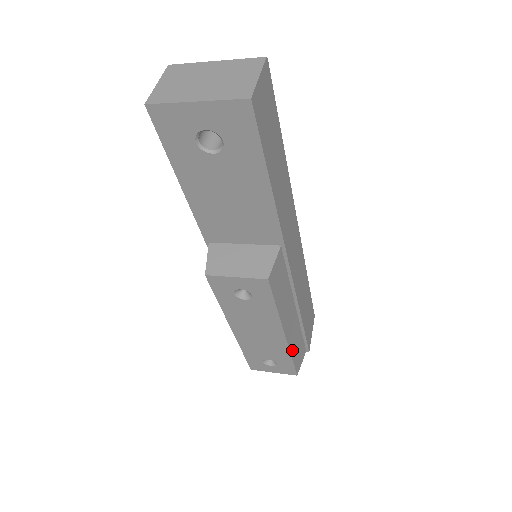
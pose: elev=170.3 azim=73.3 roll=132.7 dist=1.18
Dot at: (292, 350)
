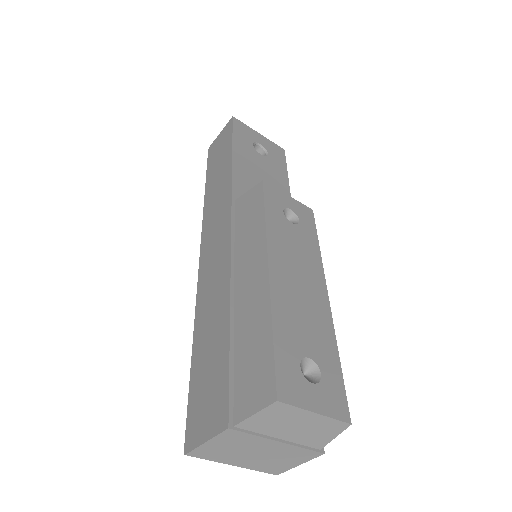
Dot at: occluded
